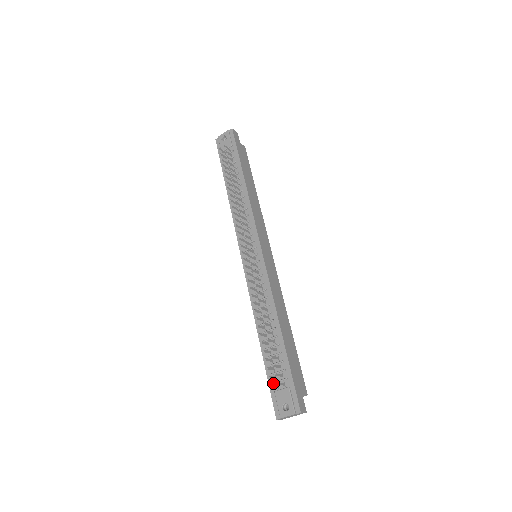
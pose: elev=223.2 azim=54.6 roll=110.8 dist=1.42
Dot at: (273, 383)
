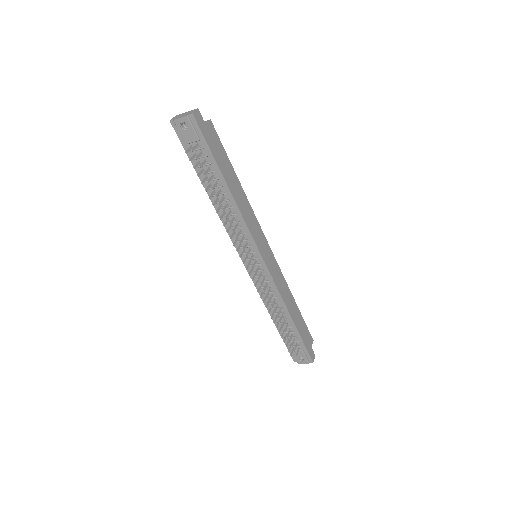
Dot at: (290, 347)
